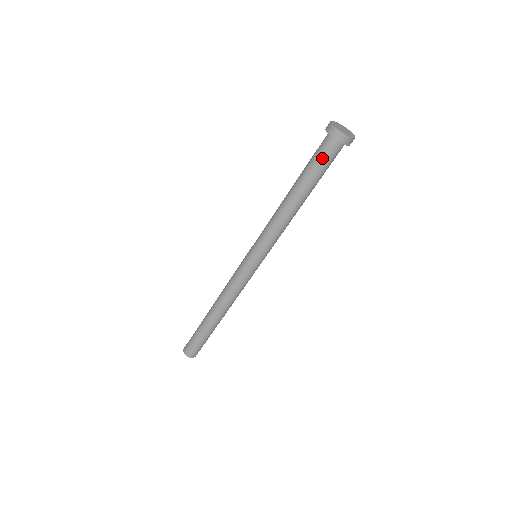
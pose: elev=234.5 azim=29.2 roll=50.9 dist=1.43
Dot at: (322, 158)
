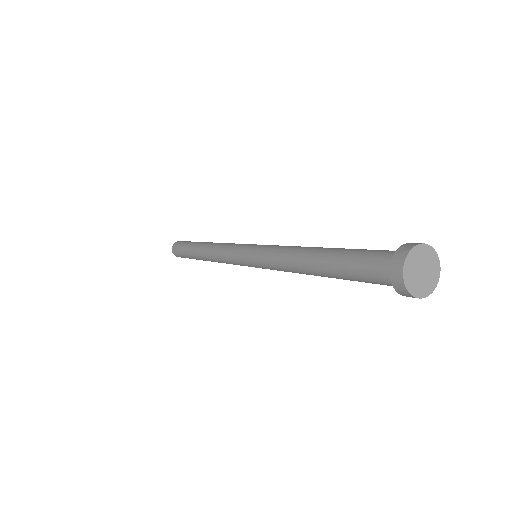
Dot at: occluded
